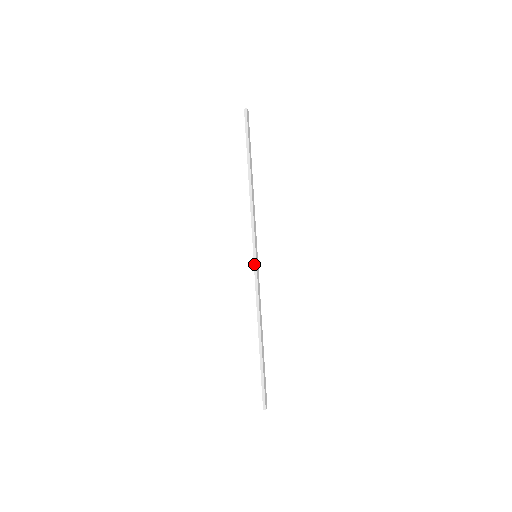
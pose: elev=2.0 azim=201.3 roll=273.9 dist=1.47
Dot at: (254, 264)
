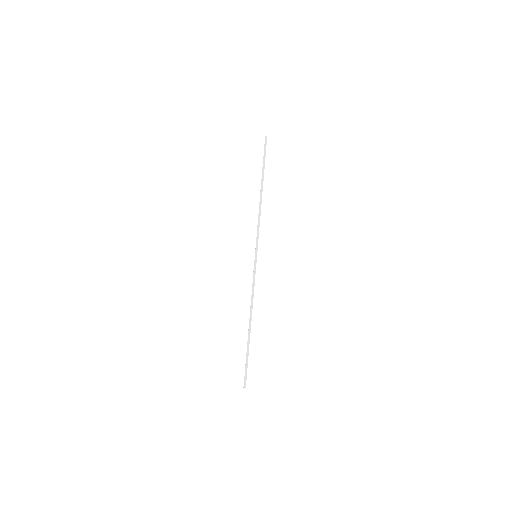
Dot at: (255, 262)
